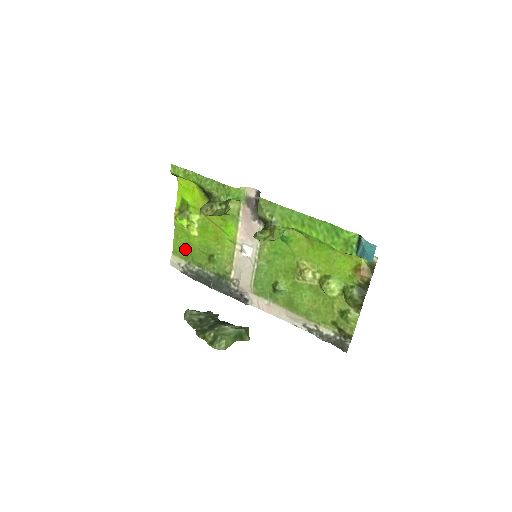
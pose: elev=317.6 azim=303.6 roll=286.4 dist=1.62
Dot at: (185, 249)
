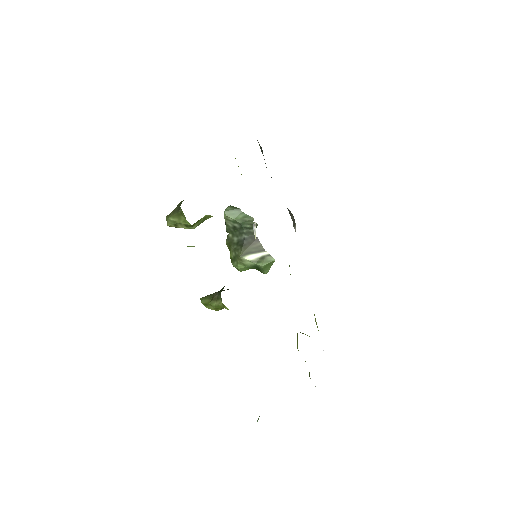
Dot at: occluded
